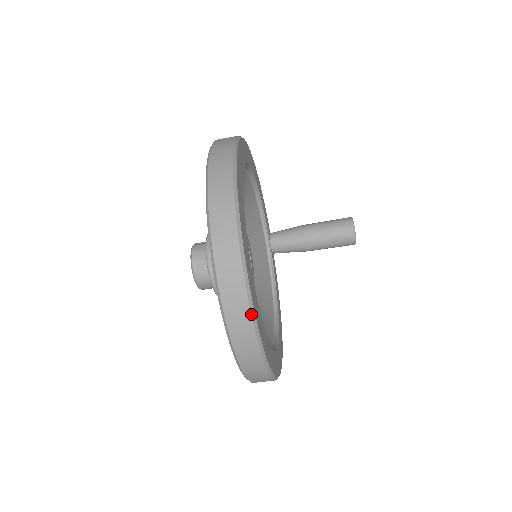
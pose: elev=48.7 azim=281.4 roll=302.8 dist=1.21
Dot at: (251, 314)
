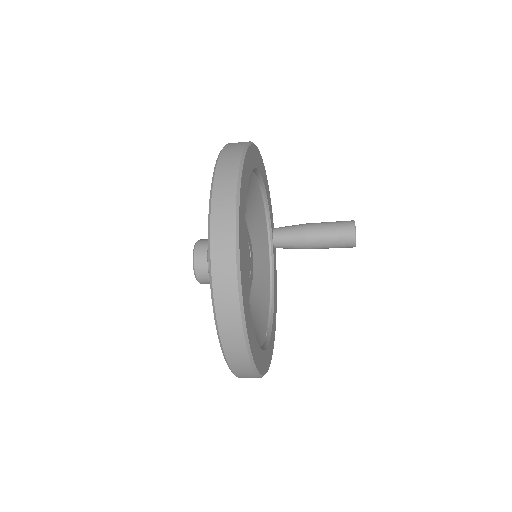
Dot at: (242, 325)
